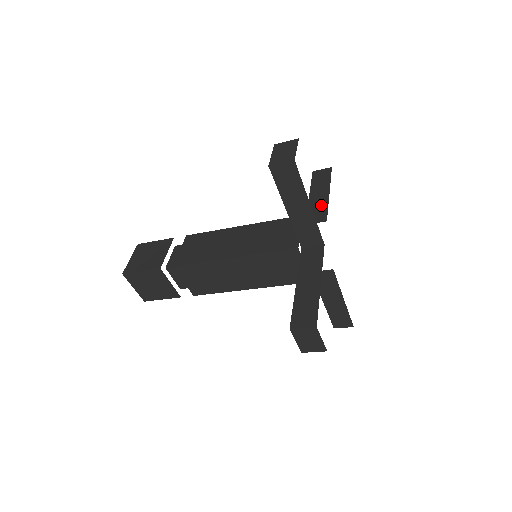
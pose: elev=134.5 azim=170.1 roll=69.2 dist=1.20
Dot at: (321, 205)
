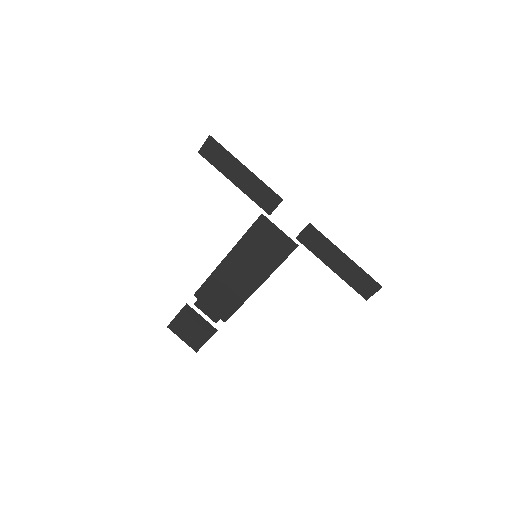
Dot at: (257, 187)
